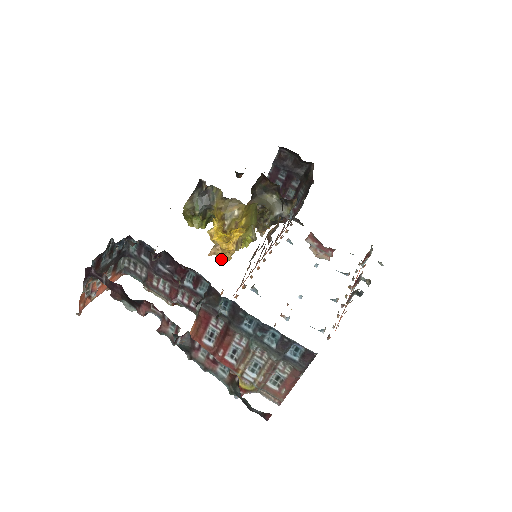
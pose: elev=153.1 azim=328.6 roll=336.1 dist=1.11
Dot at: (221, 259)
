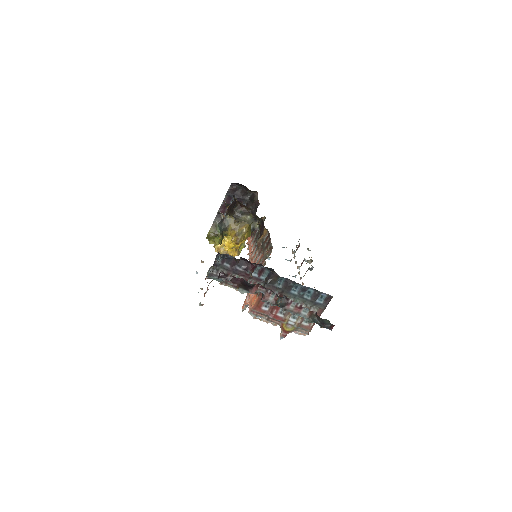
Dot at: occluded
